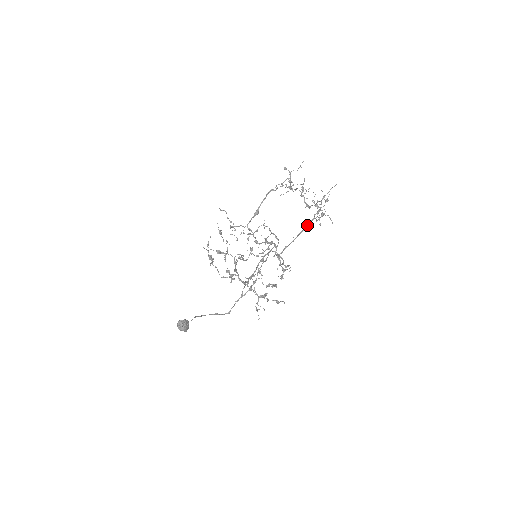
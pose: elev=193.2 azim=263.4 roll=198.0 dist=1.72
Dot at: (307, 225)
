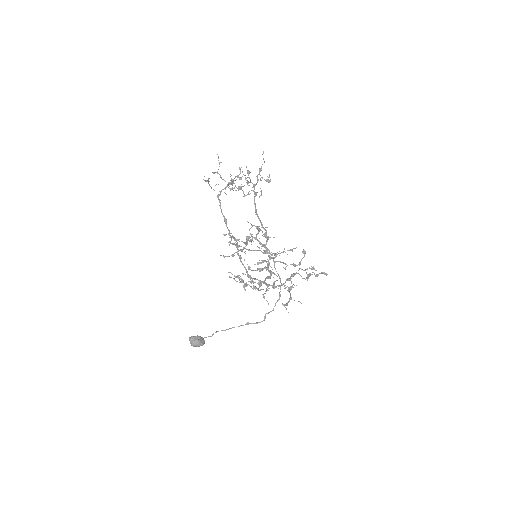
Dot at: (254, 204)
